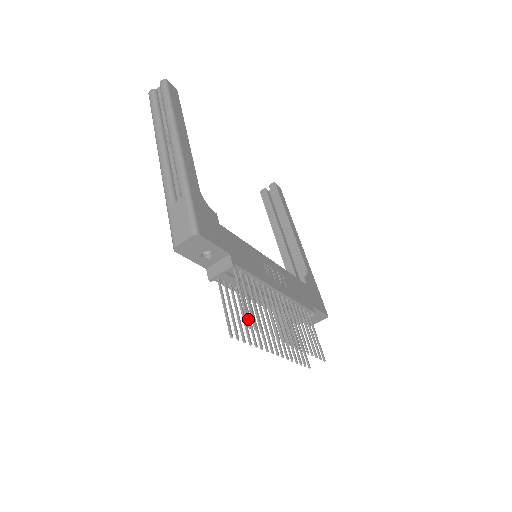
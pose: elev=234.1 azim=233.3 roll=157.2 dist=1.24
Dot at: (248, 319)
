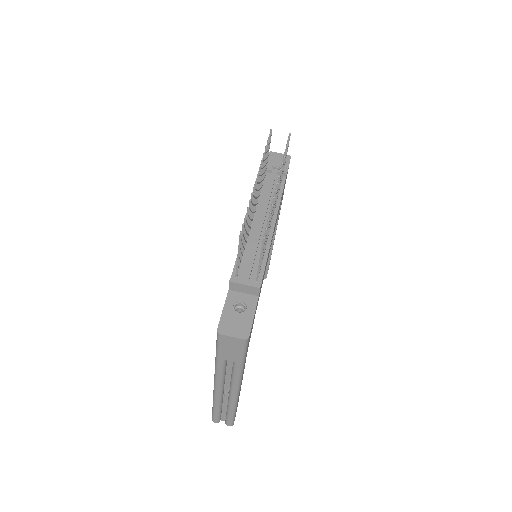
Dot at: occluded
